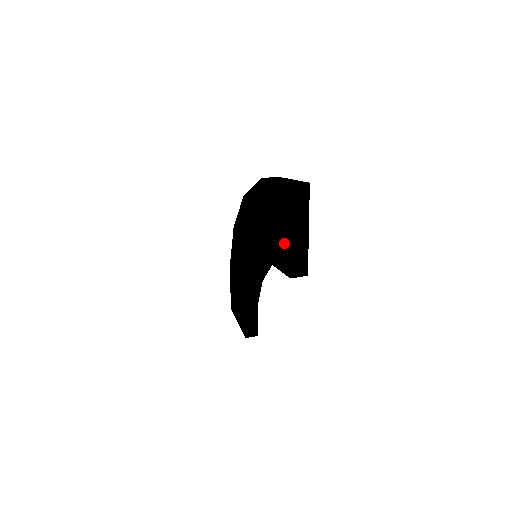
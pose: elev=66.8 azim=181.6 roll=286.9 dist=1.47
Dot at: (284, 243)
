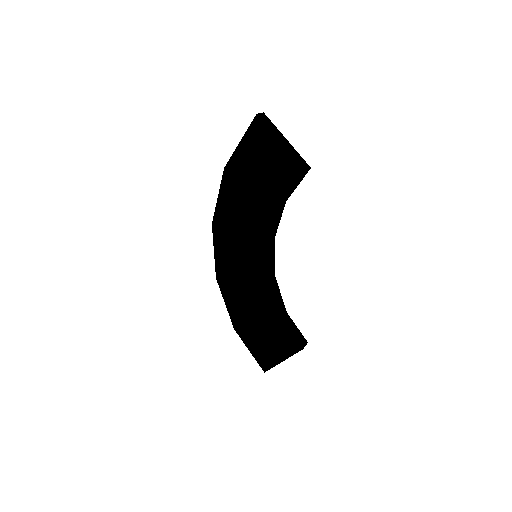
Dot at: (280, 161)
